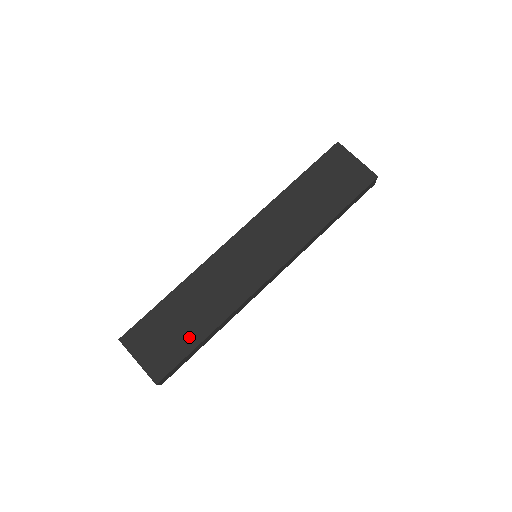
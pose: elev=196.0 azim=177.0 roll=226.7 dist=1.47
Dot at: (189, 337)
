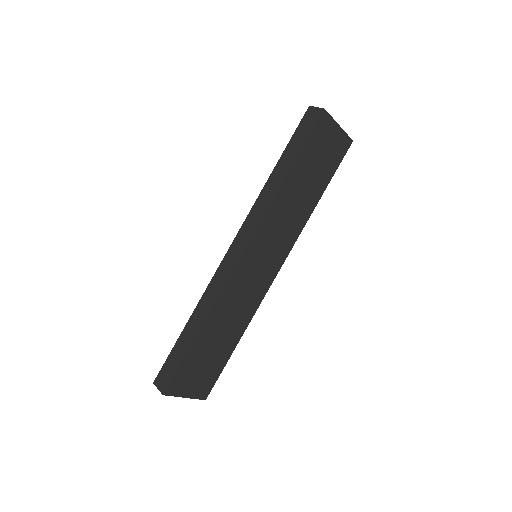
Dot at: (223, 355)
